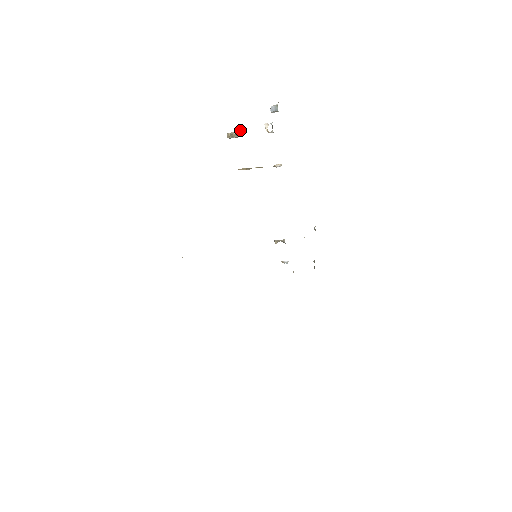
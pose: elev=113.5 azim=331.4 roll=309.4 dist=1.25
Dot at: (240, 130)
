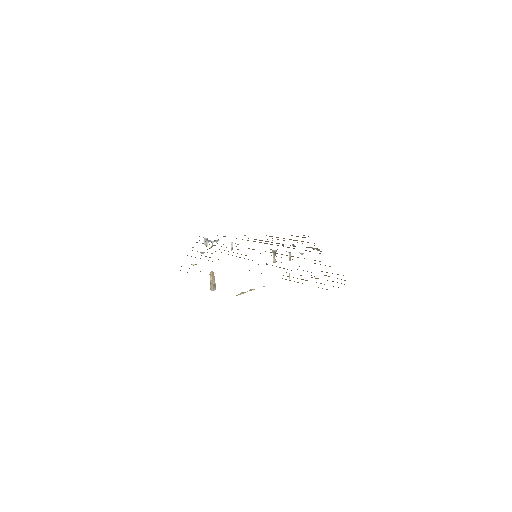
Dot at: occluded
